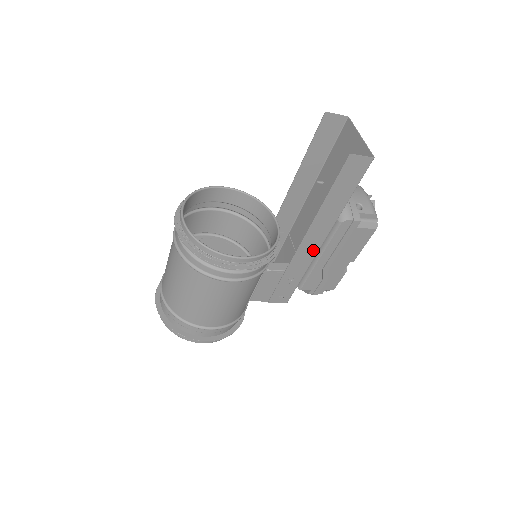
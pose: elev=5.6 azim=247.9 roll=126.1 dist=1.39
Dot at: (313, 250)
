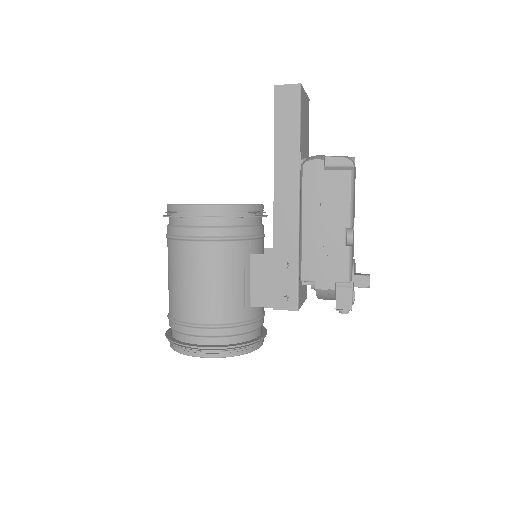
Dot at: (292, 214)
